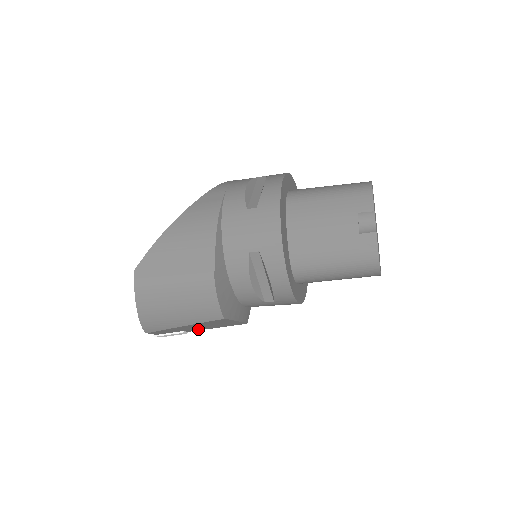
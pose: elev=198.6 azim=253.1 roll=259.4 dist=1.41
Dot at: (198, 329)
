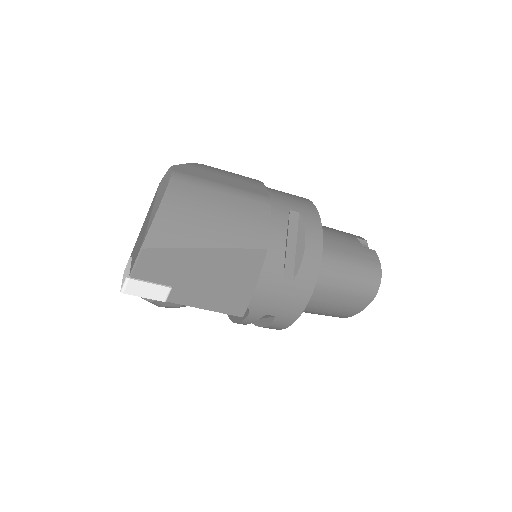
Dot at: (188, 296)
